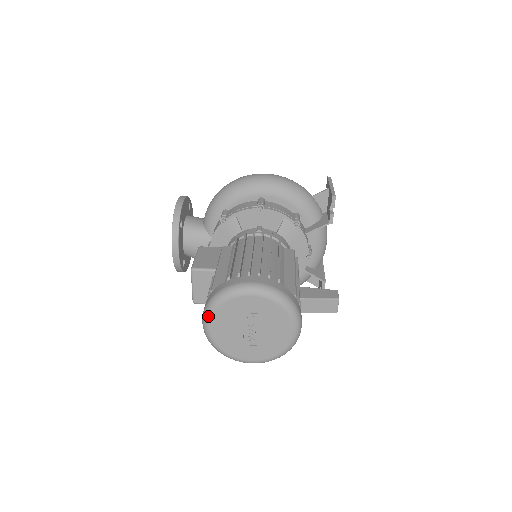
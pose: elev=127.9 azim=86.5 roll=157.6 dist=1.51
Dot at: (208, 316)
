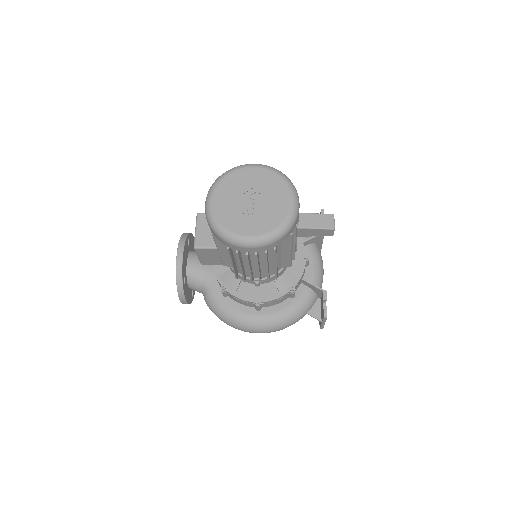
Dot at: (212, 190)
